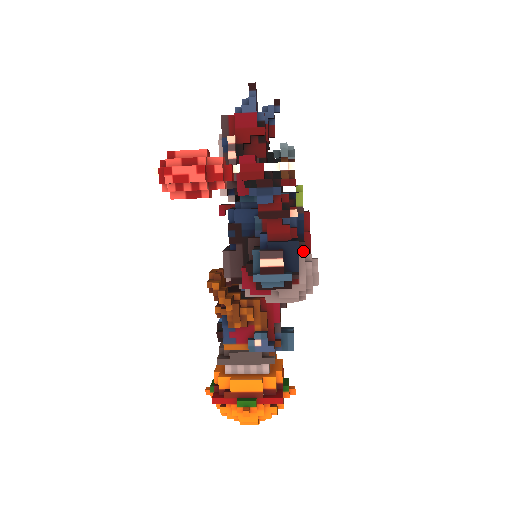
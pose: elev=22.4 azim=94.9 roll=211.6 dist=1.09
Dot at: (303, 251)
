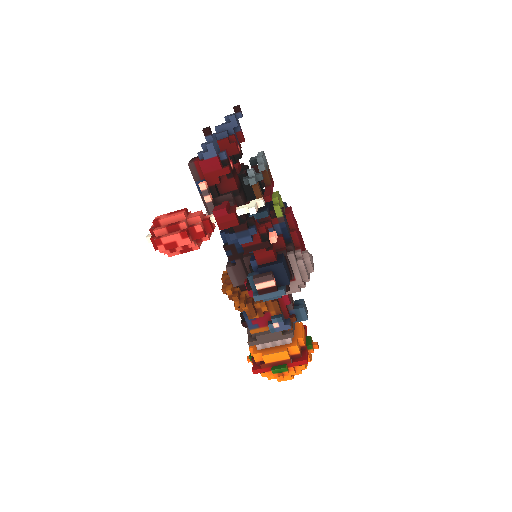
Dot at: (292, 255)
